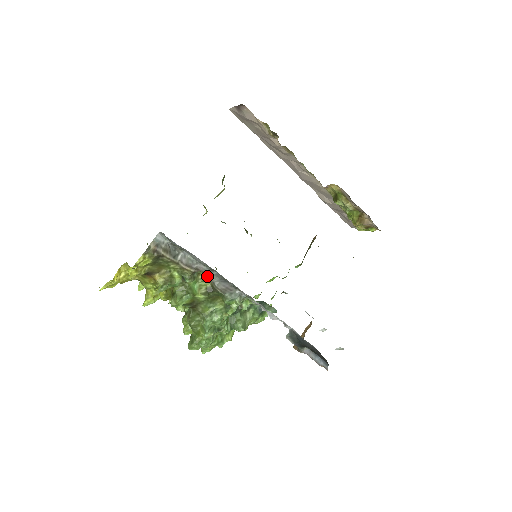
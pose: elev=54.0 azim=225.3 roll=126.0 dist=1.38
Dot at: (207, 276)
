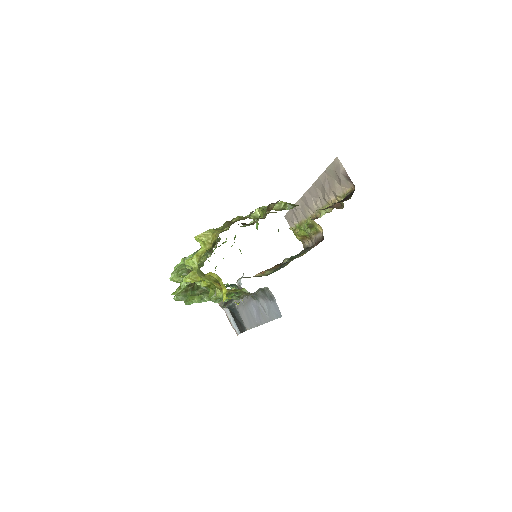
Dot at: occluded
